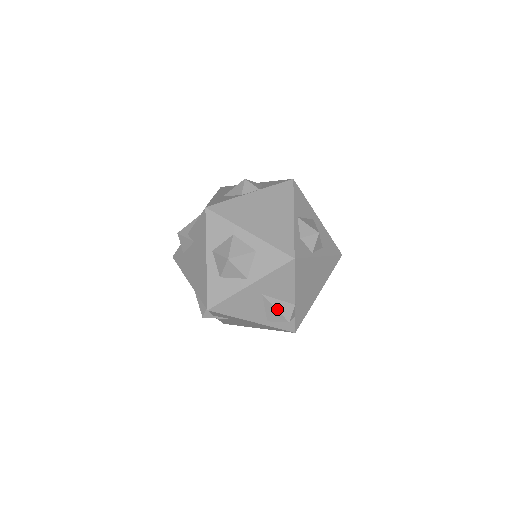
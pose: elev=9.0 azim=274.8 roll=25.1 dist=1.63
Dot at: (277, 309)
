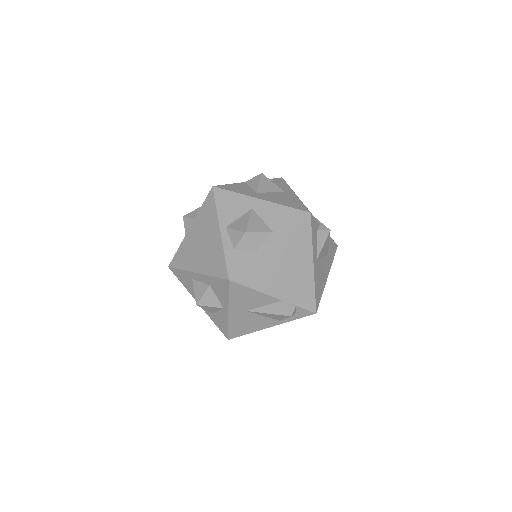
Dot at: (270, 313)
